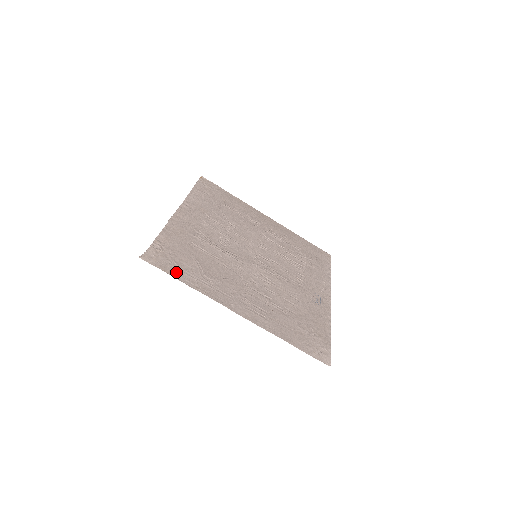
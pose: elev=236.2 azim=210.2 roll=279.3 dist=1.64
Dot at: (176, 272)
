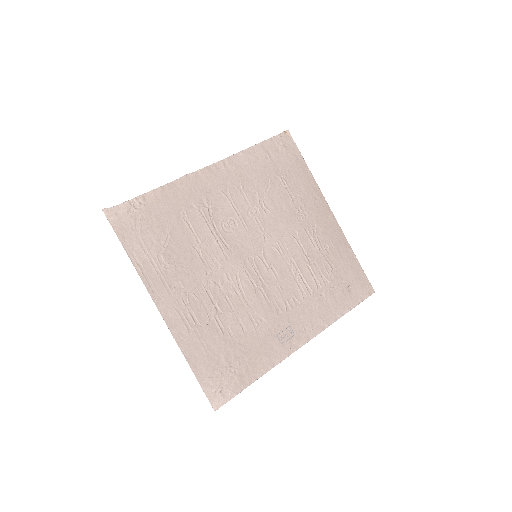
Dot at: (130, 240)
